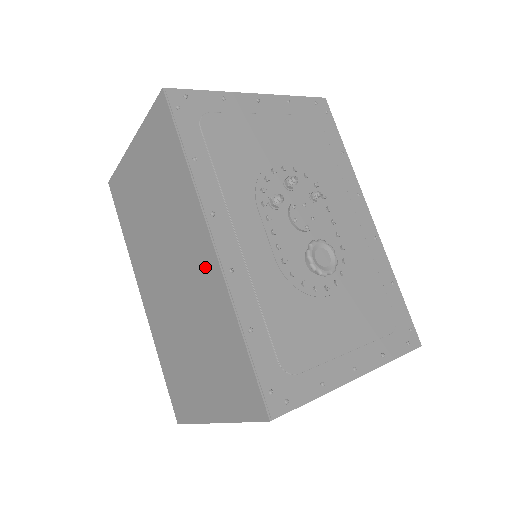
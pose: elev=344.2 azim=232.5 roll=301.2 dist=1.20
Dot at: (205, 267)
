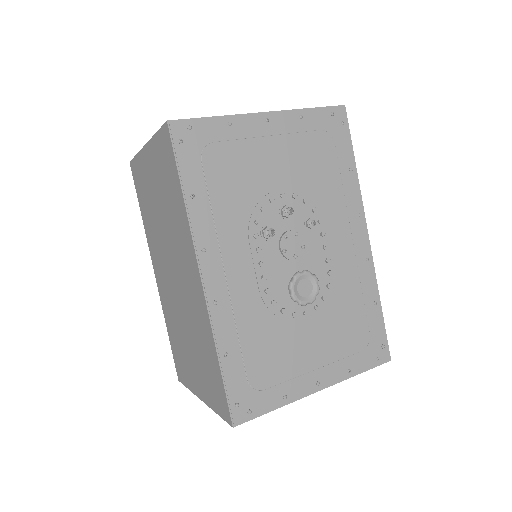
Dot at: (196, 291)
